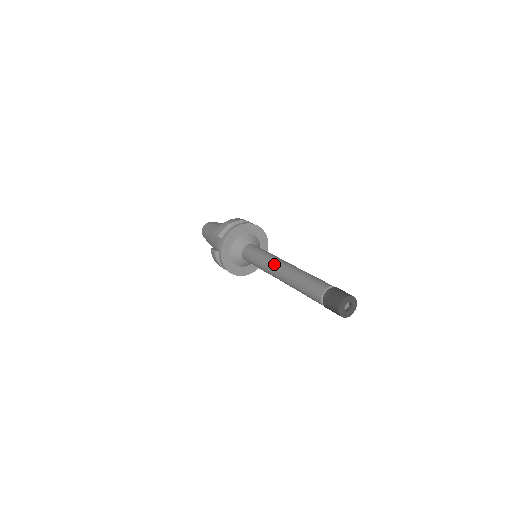
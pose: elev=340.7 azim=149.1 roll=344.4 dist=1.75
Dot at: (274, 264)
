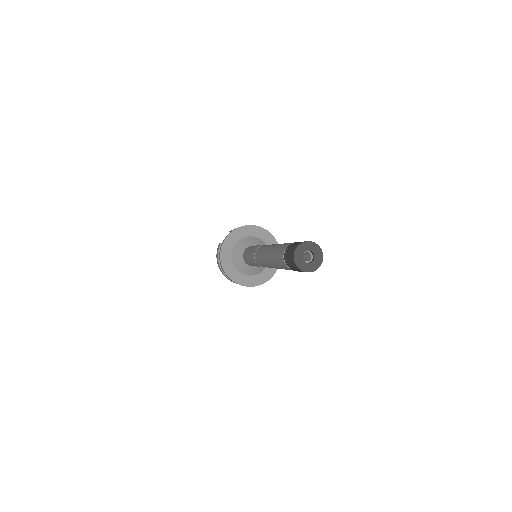
Dot at: (264, 245)
